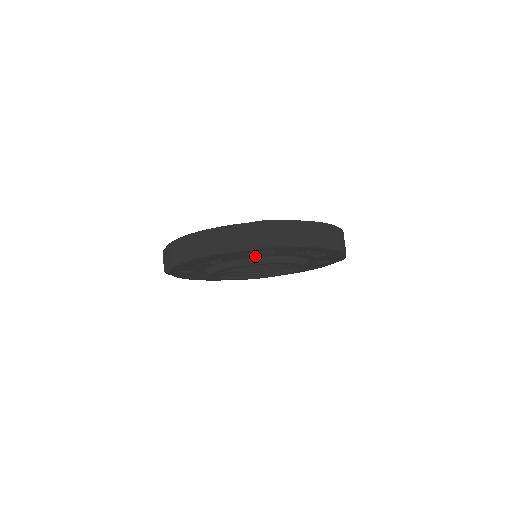
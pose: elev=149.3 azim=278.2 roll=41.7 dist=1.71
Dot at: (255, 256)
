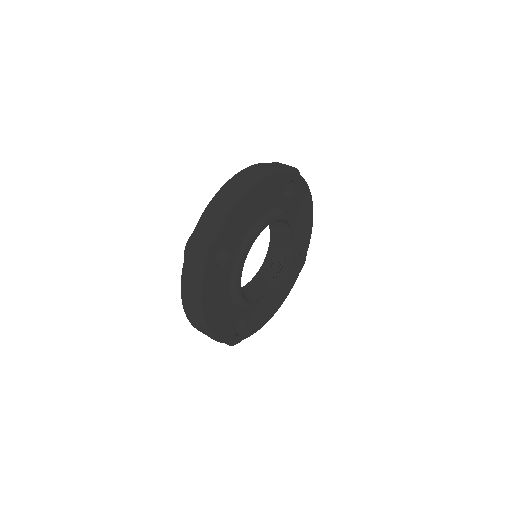
Dot at: (280, 204)
